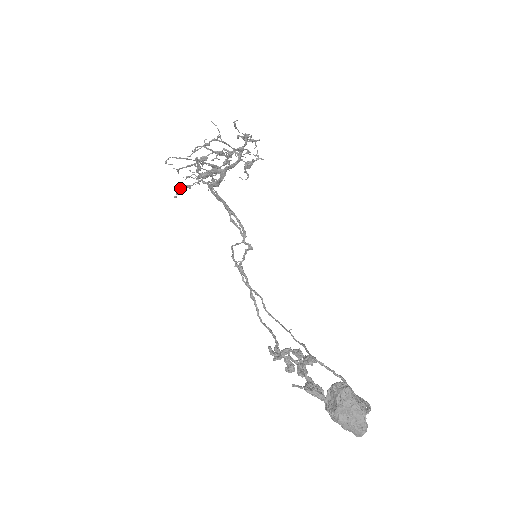
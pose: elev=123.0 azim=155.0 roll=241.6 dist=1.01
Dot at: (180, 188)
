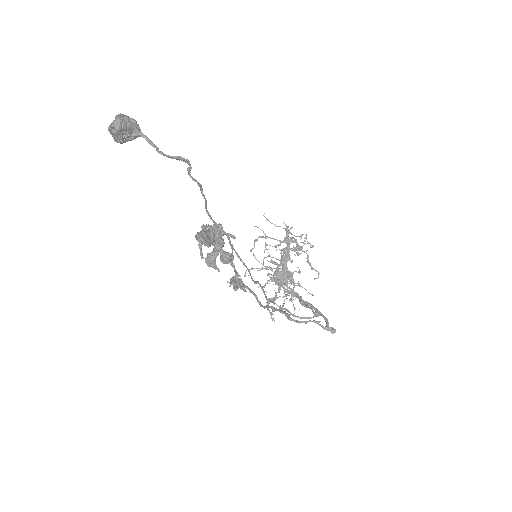
Dot at: (268, 303)
